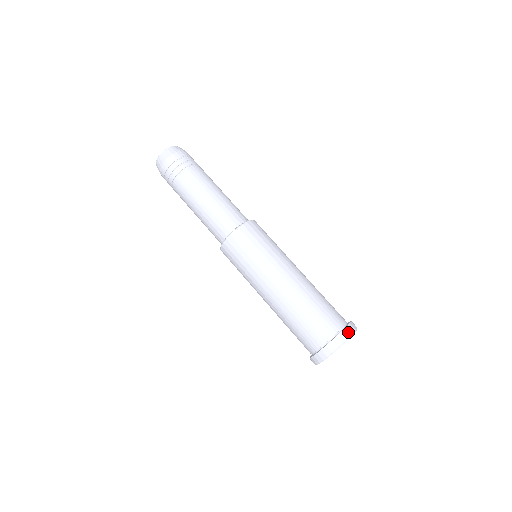
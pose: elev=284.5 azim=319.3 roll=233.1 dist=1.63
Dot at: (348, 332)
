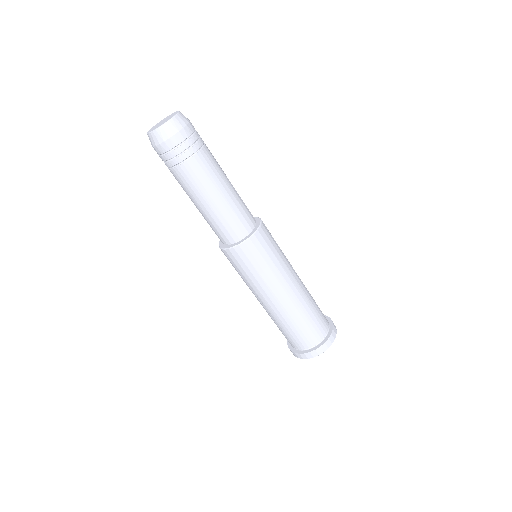
Dot at: (307, 356)
